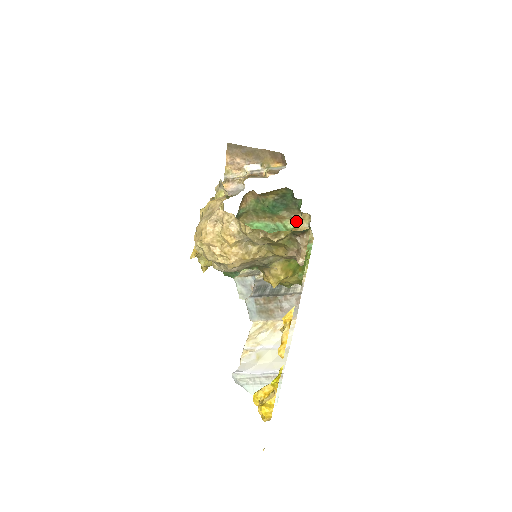
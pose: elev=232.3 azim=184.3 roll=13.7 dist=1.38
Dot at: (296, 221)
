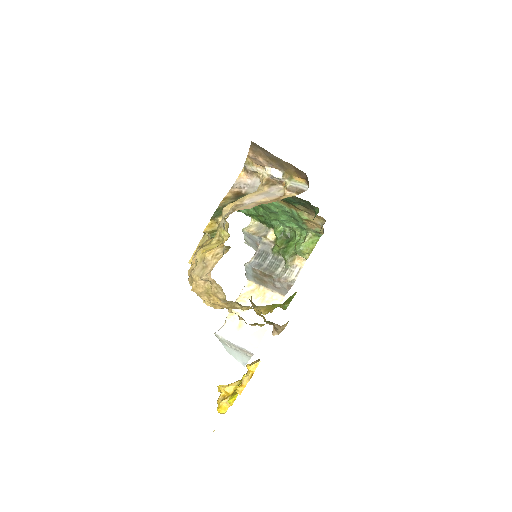
Dot at: (311, 216)
